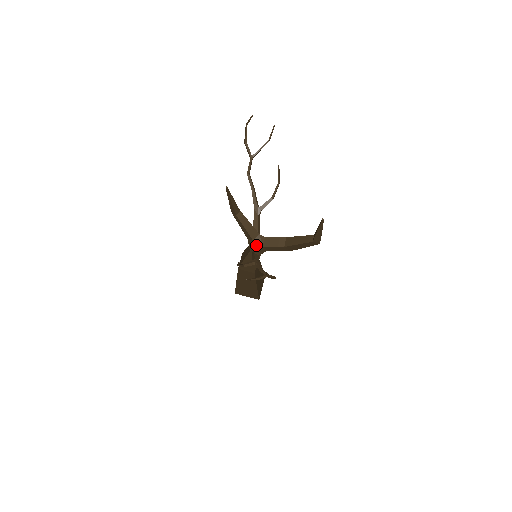
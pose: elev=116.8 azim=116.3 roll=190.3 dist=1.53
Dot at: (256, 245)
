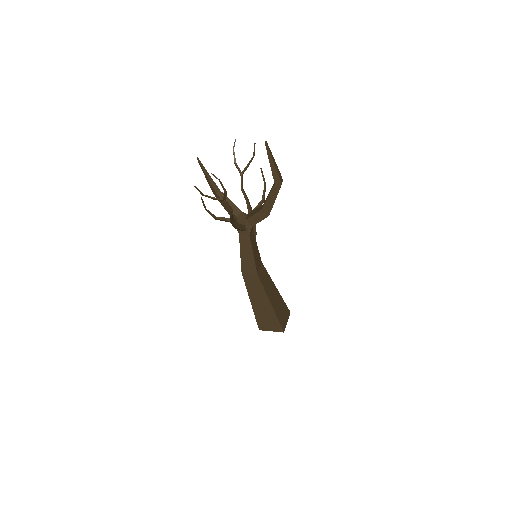
Dot at: (240, 222)
